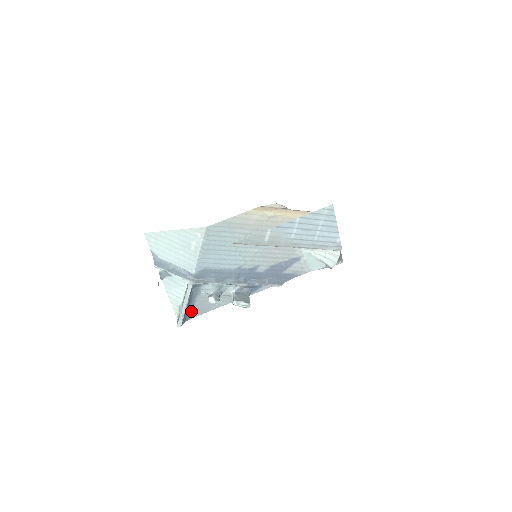
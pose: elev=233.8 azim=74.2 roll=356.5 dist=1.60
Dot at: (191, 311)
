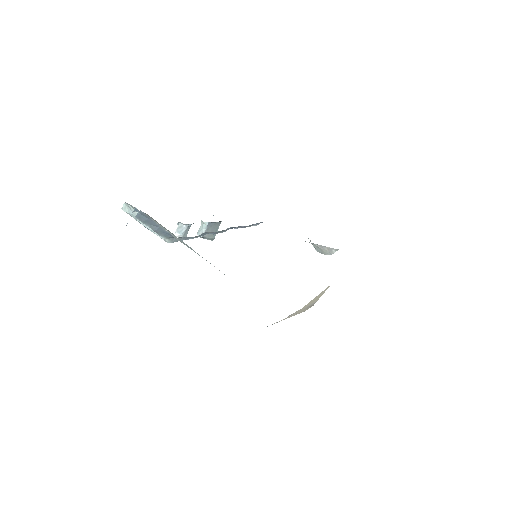
Dot at: occluded
